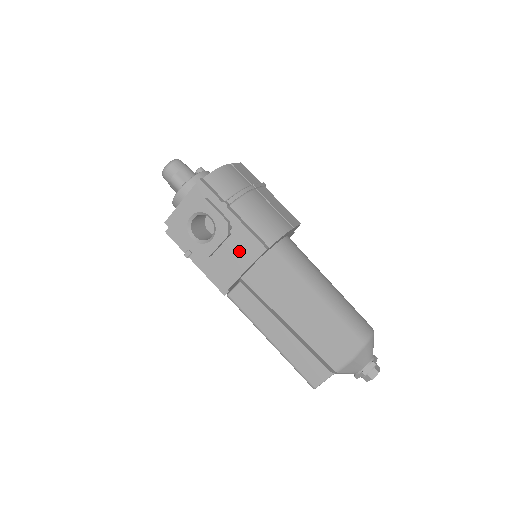
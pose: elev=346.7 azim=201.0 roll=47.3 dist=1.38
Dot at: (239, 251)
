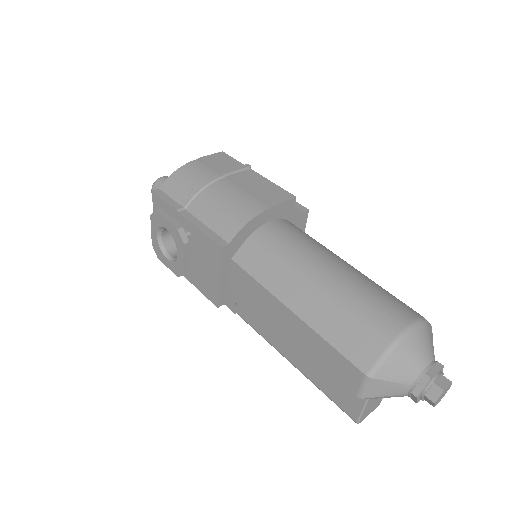
Dot at: (205, 259)
